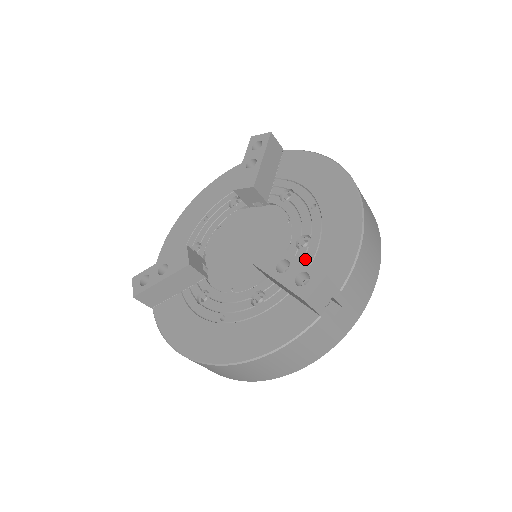
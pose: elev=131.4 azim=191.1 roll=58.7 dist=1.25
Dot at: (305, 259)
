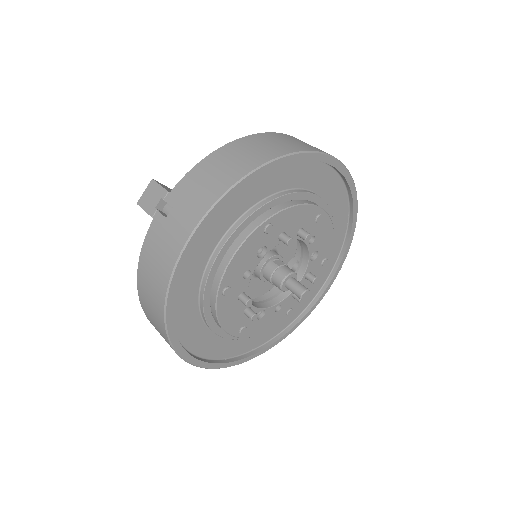
Dot at: occluded
